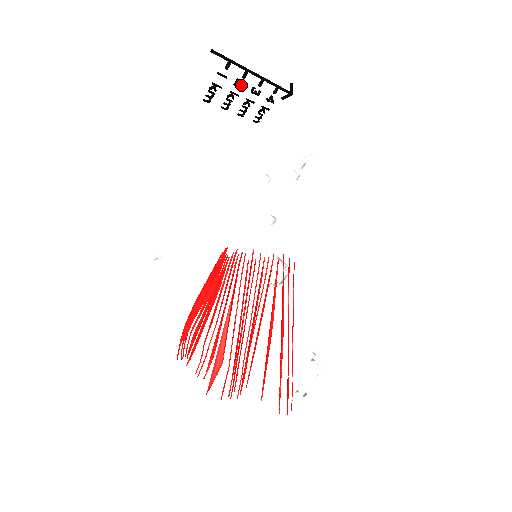
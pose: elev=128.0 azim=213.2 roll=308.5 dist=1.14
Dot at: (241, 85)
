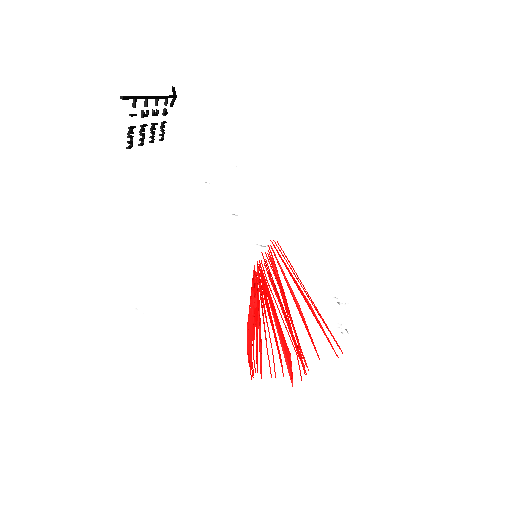
Dot at: (145, 114)
